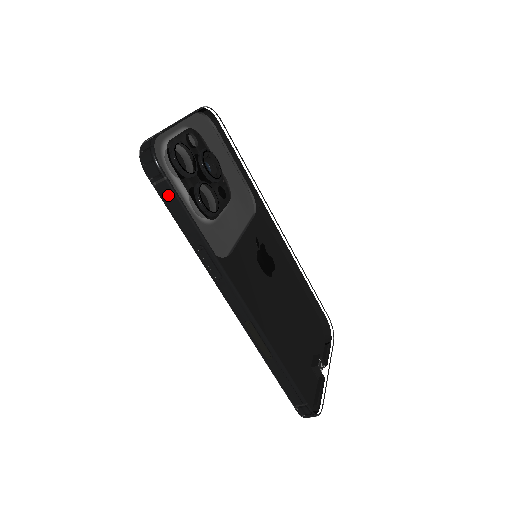
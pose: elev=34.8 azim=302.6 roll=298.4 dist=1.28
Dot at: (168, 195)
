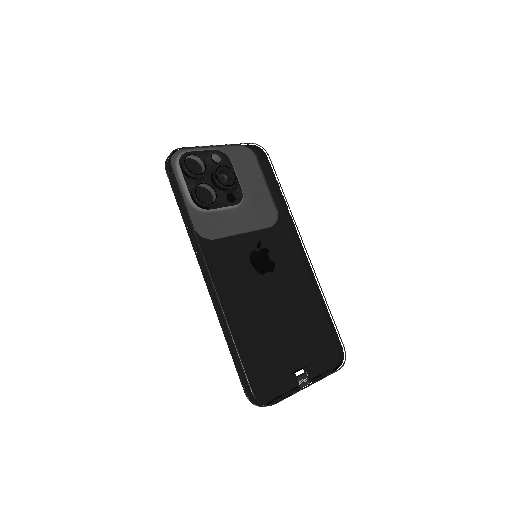
Dot at: (174, 185)
